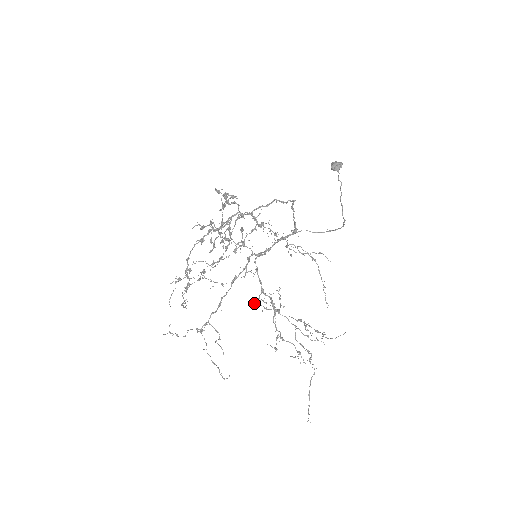
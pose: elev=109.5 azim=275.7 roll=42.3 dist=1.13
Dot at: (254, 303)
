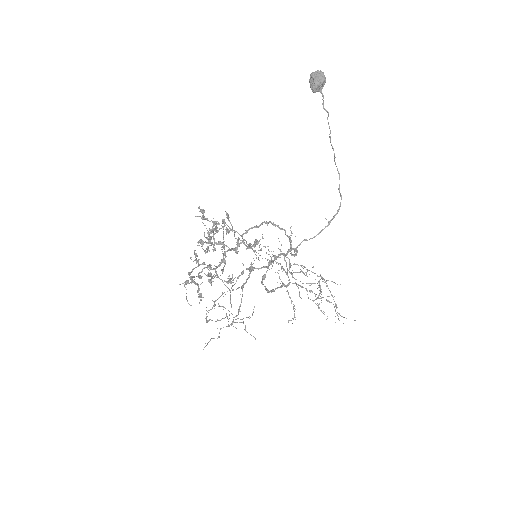
Dot at: occluded
